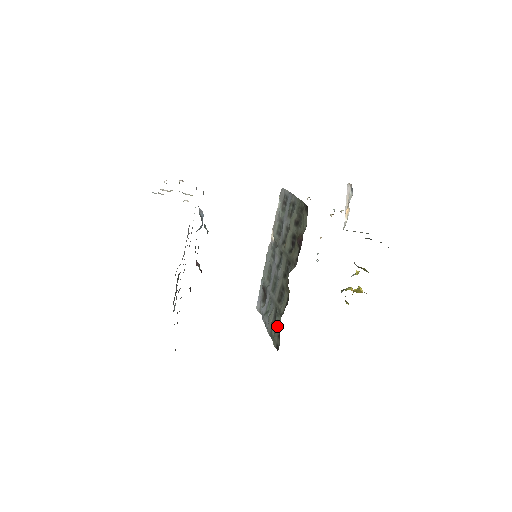
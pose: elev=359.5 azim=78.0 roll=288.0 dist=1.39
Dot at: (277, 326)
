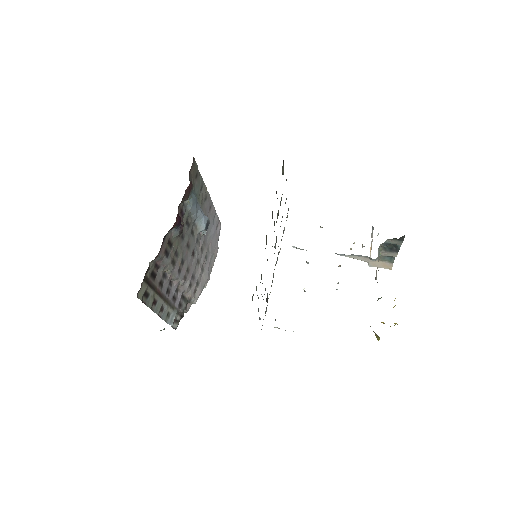
Dot at: occluded
